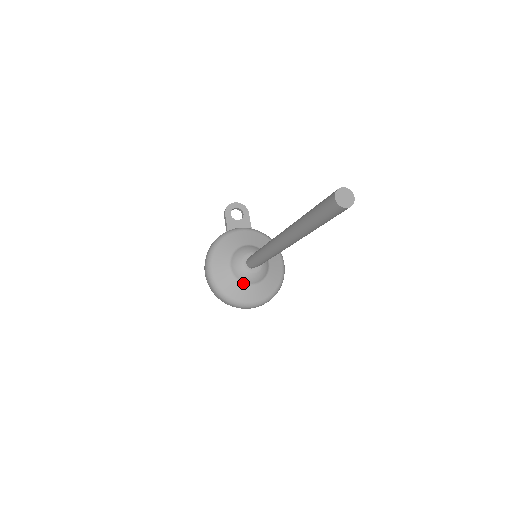
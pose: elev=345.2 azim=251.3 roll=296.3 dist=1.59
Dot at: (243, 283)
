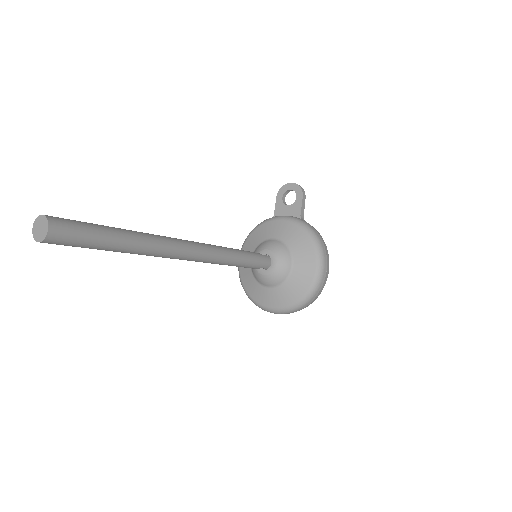
Dot at: (260, 283)
